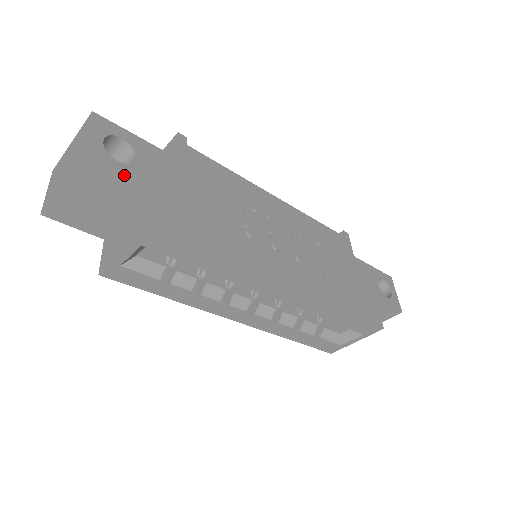
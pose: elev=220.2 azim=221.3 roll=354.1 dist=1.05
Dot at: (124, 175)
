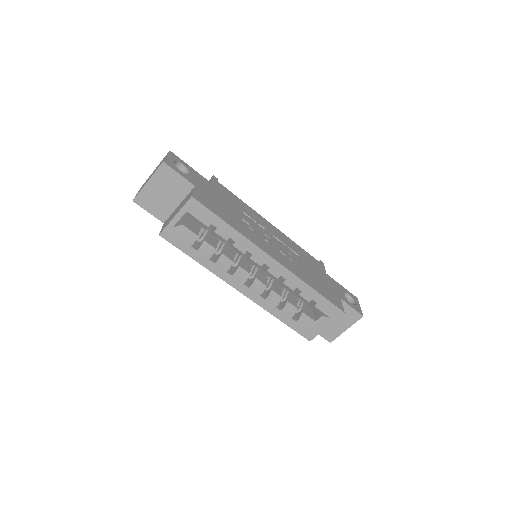
Dot at: (182, 176)
